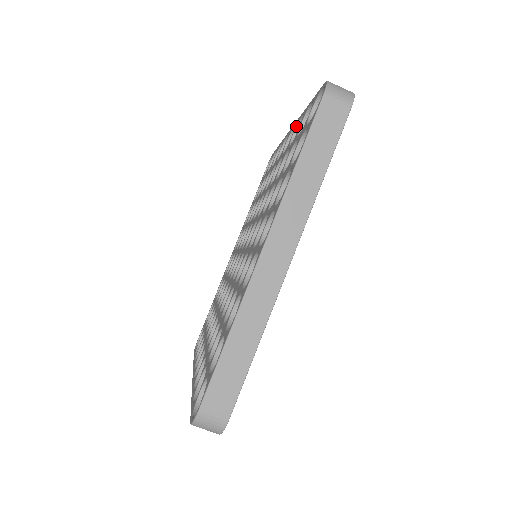
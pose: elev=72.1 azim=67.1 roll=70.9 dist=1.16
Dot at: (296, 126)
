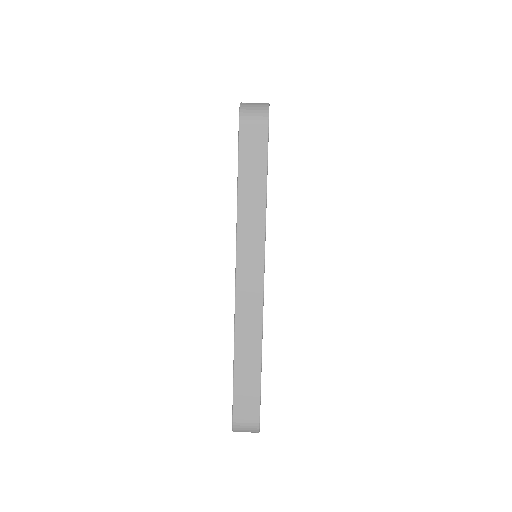
Dot at: occluded
